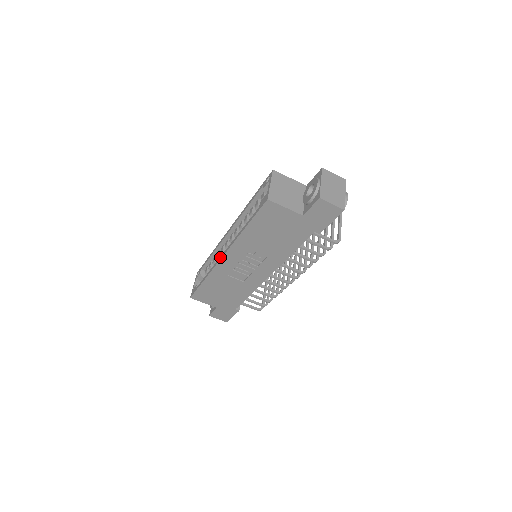
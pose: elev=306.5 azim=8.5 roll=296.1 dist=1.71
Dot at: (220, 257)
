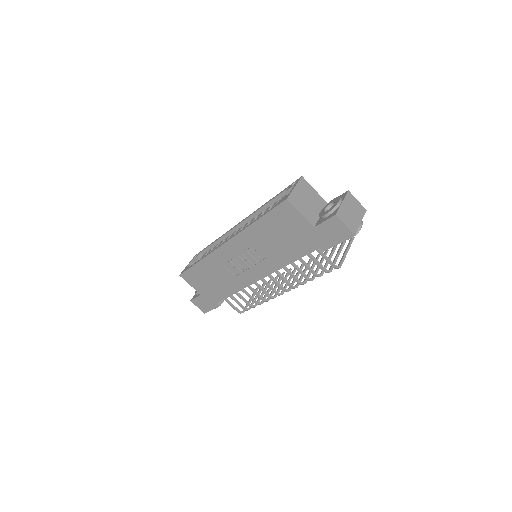
Dot at: (222, 243)
